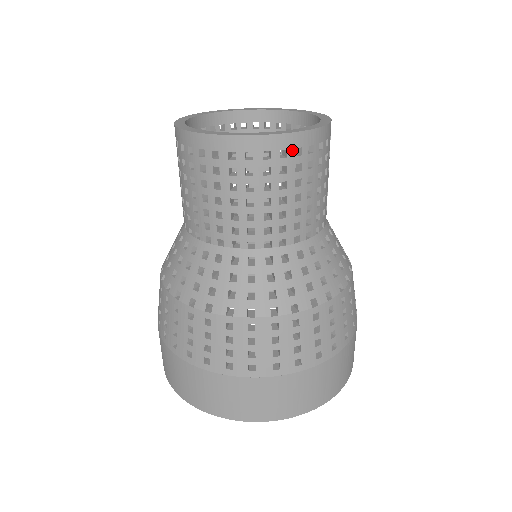
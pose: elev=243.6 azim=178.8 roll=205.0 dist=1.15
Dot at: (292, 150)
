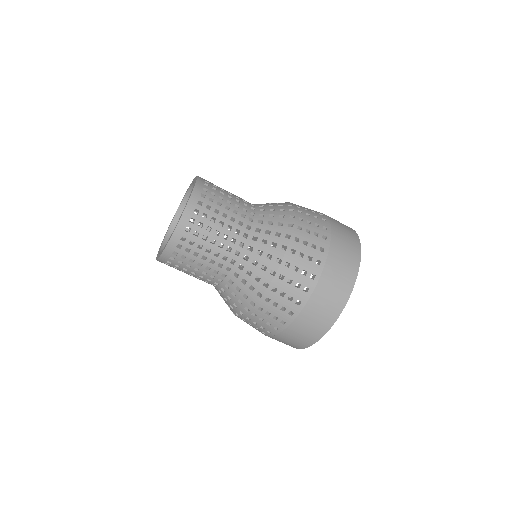
Dot at: (205, 186)
